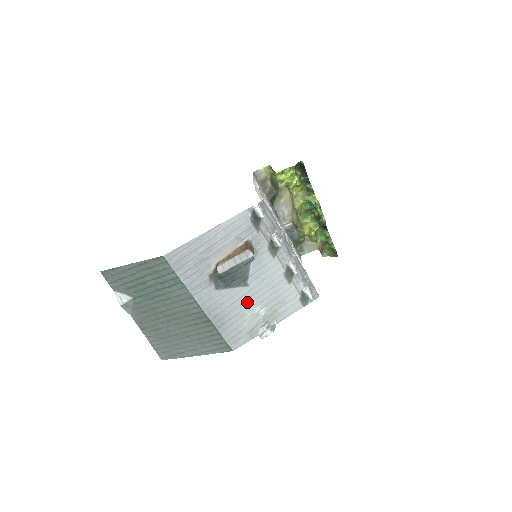
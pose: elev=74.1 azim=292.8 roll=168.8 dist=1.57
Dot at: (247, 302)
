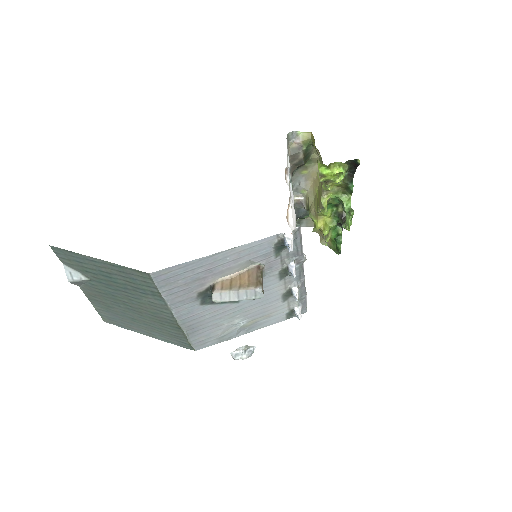
Dot at: (230, 315)
